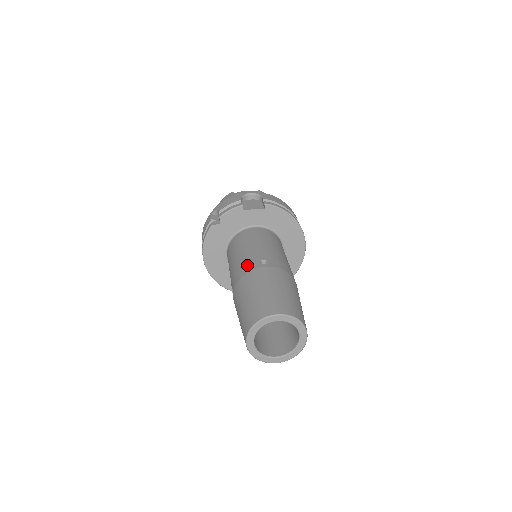
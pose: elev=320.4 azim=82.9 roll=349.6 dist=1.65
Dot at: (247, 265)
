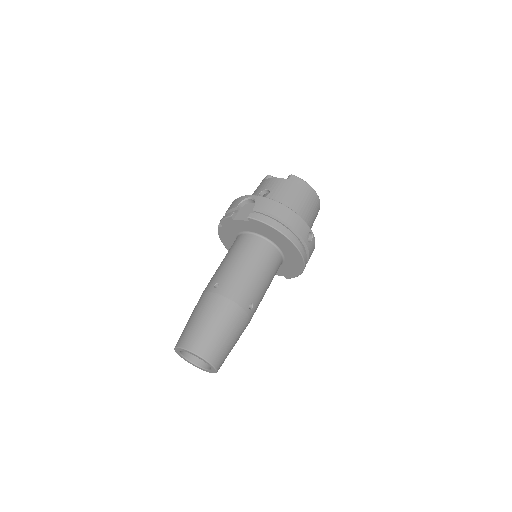
Dot at: (209, 283)
